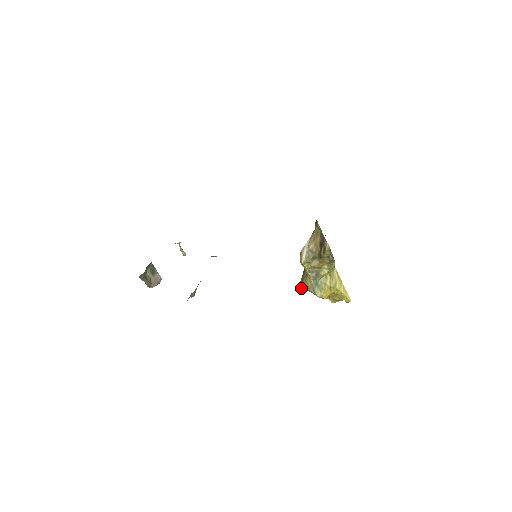
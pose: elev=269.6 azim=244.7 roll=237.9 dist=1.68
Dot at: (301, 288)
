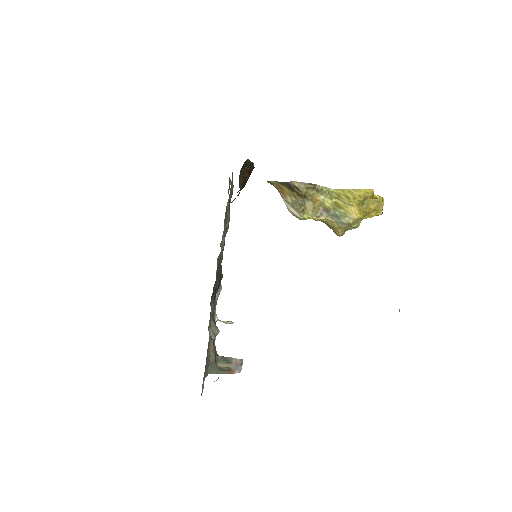
Dot at: (339, 236)
